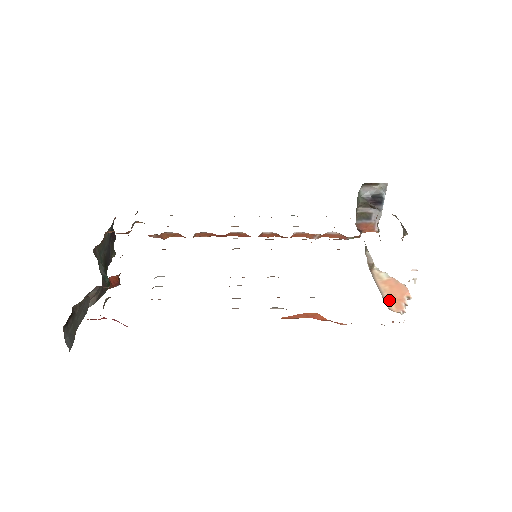
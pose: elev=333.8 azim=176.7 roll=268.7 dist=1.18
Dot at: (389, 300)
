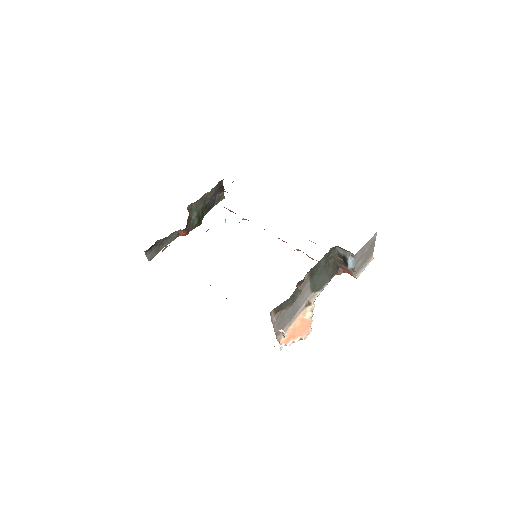
Dot at: (288, 333)
